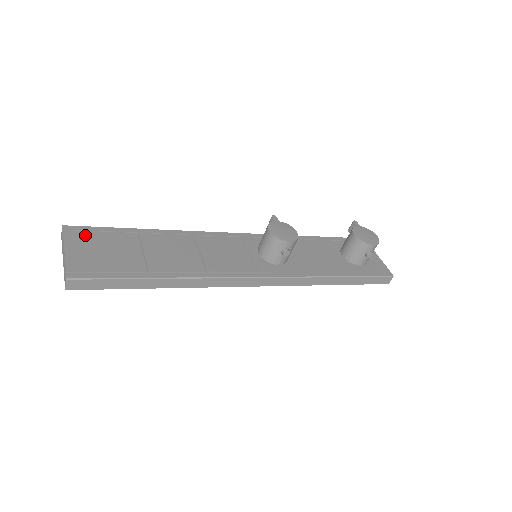
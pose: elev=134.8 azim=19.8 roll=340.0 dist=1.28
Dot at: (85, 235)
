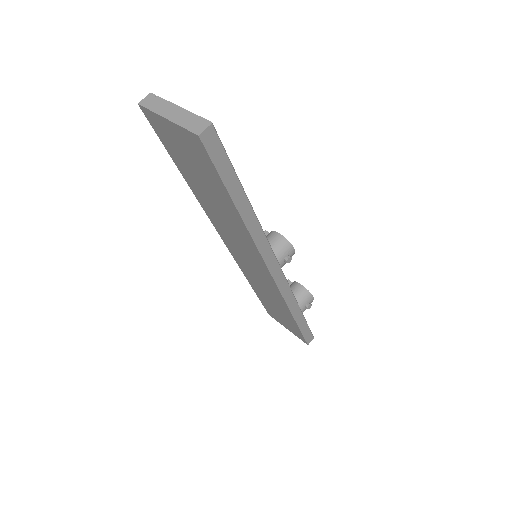
Dot at: occluded
